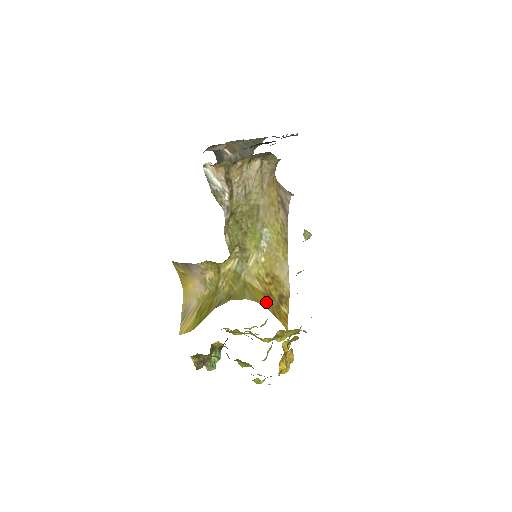
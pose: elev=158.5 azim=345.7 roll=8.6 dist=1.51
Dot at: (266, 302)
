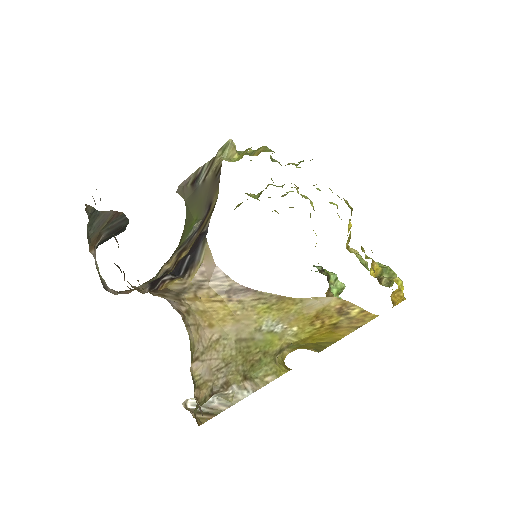
Dot at: (341, 333)
